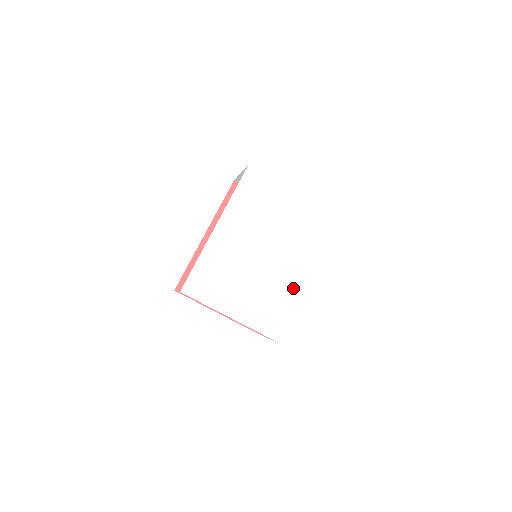
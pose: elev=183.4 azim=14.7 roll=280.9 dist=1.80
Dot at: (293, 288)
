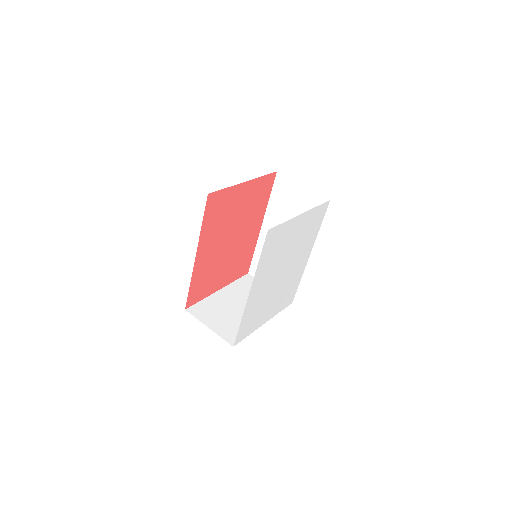
Dot at: (299, 271)
